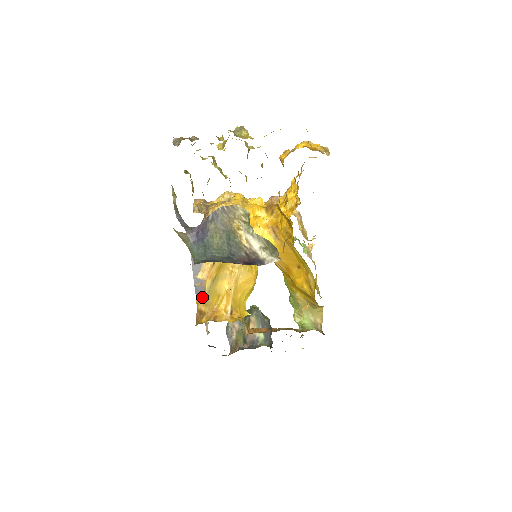
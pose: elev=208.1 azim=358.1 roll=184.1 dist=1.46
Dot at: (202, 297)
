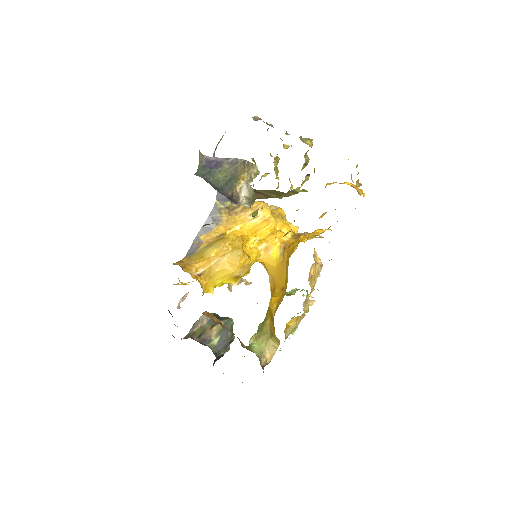
Dot at: (191, 253)
